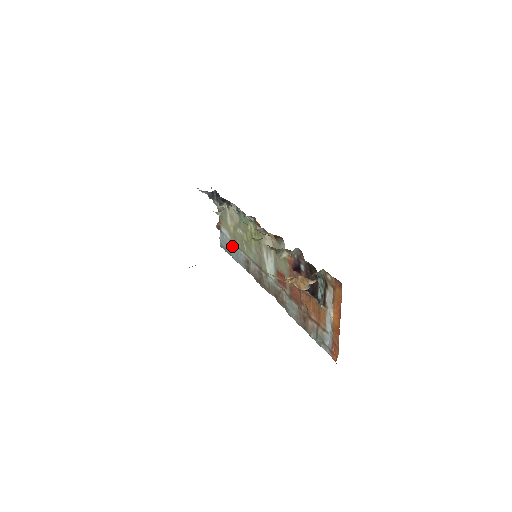
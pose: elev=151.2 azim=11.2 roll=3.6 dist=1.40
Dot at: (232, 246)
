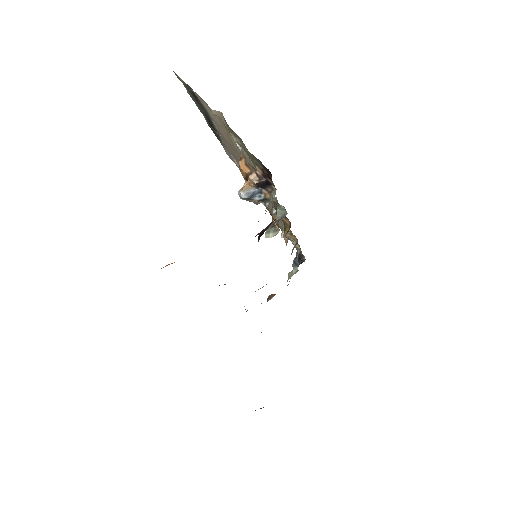
Dot at: occluded
